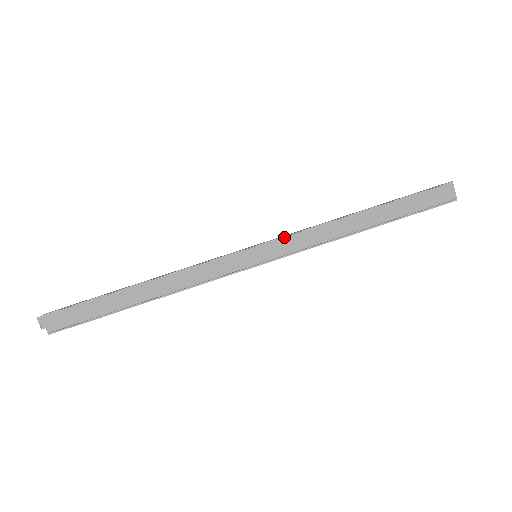
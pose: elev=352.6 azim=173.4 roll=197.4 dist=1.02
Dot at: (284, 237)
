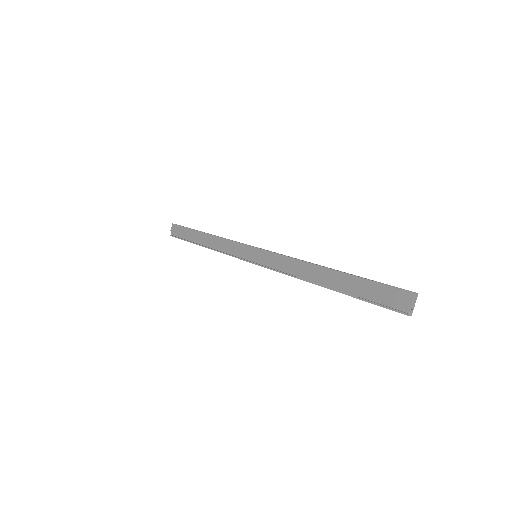
Dot at: (274, 253)
